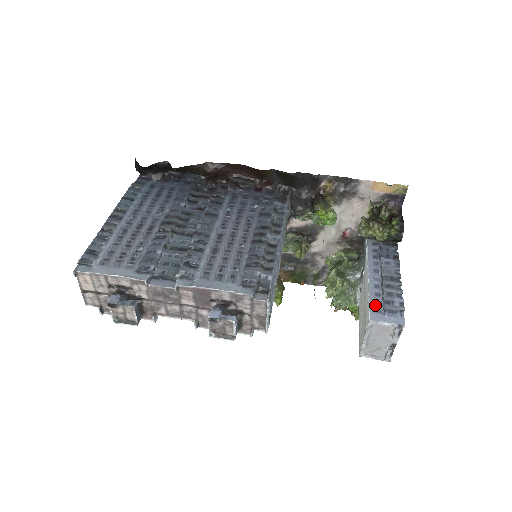
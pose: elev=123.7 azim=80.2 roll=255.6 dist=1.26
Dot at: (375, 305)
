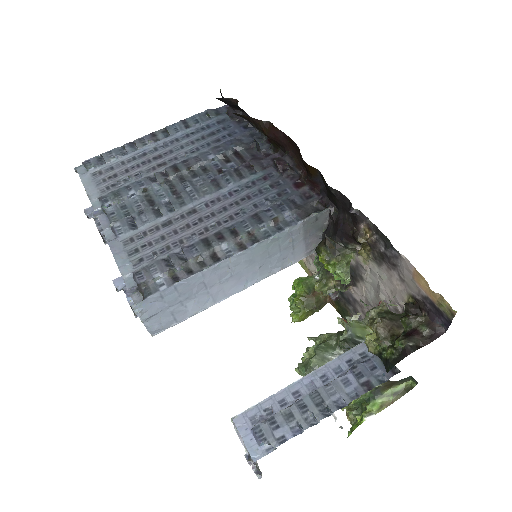
Dot at: (261, 410)
